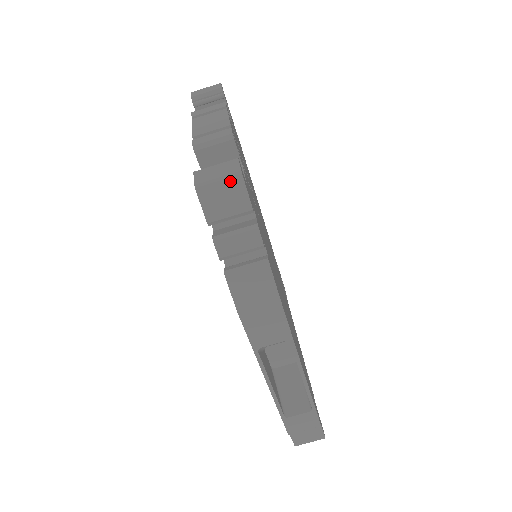
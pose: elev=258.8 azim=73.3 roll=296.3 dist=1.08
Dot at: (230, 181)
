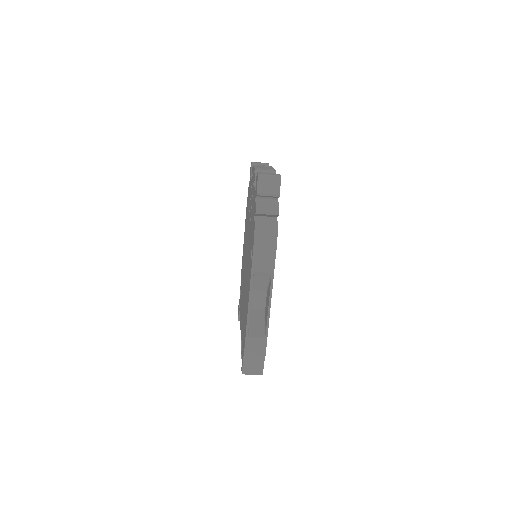
Dot at: (274, 178)
